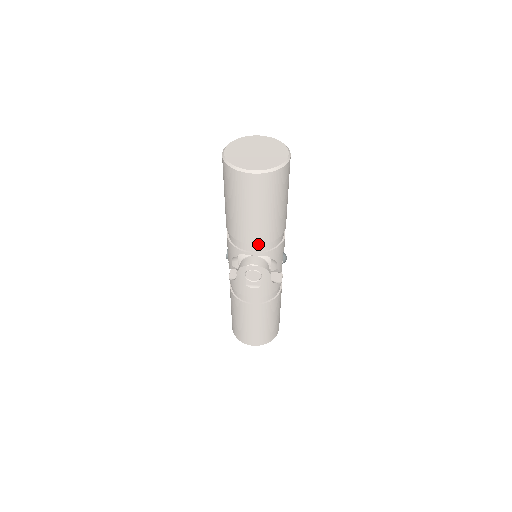
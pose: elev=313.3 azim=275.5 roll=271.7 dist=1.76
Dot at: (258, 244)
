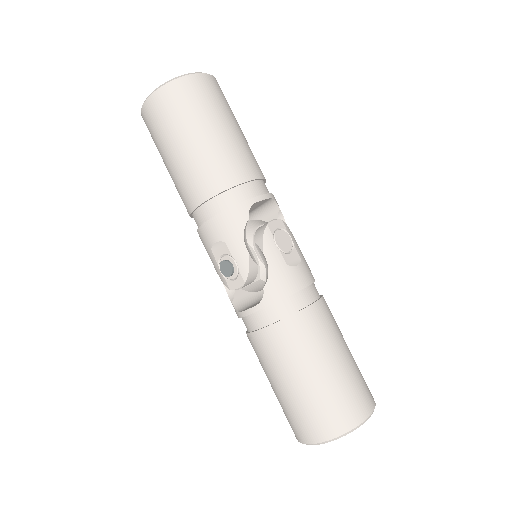
Dot at: (258, 178)
